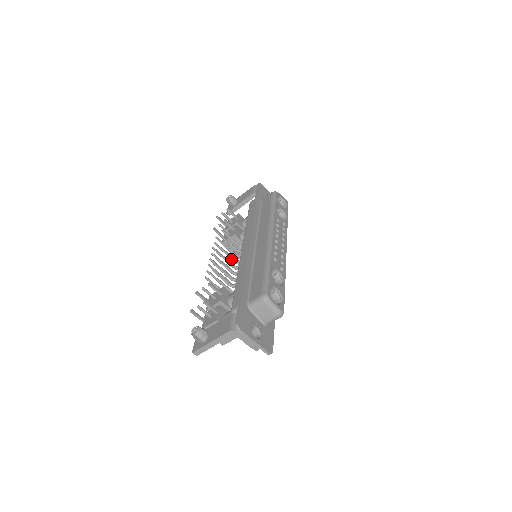
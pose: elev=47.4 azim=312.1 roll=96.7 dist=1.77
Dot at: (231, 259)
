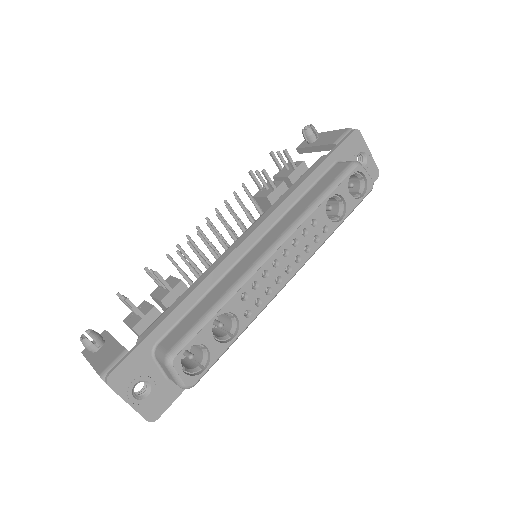
Dot at: (231, 237)
